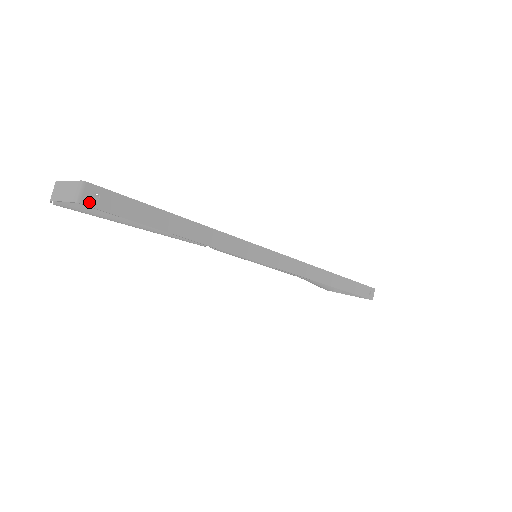
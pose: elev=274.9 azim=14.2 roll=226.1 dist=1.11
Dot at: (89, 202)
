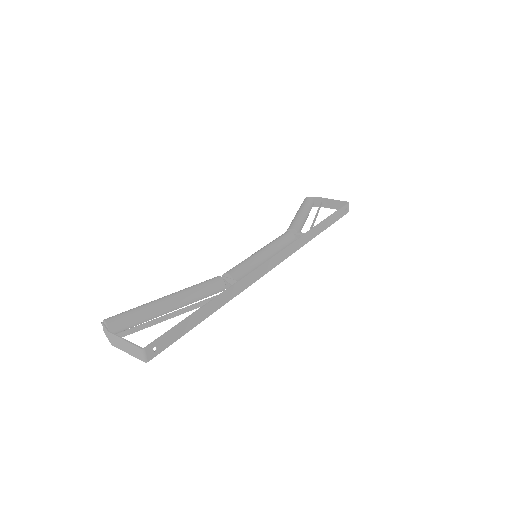
Dot at: (152, 356)
